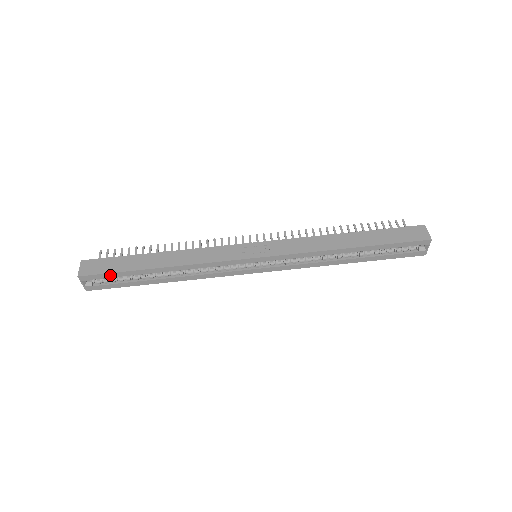
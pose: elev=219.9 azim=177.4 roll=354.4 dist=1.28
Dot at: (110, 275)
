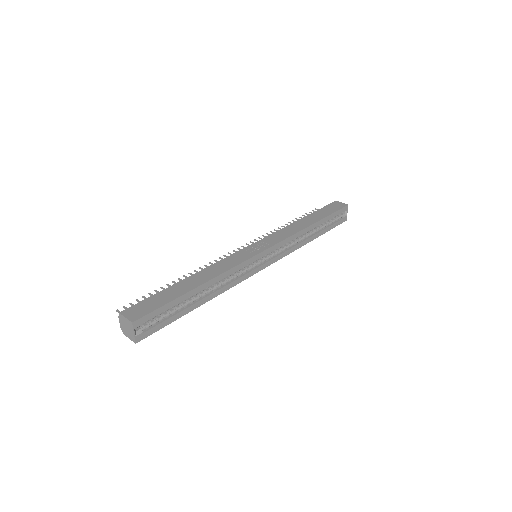
Dot at: (160, 310)
